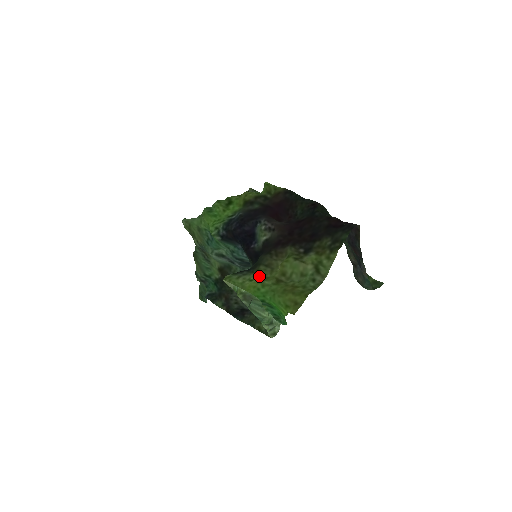
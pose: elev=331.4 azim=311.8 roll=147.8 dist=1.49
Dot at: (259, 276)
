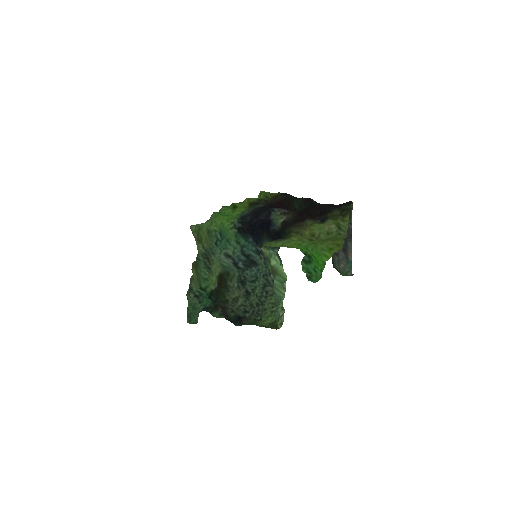
Dot at: (294, 239)
